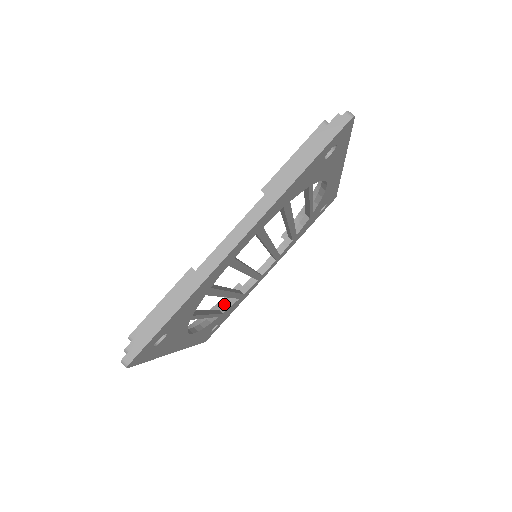
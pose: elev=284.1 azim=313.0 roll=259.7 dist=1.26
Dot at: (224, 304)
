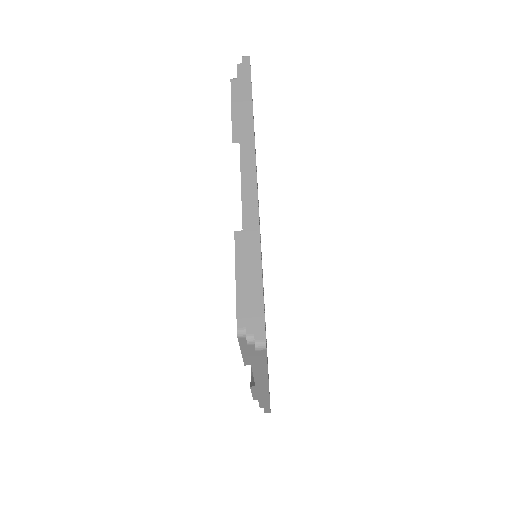
Dot at: occluded
